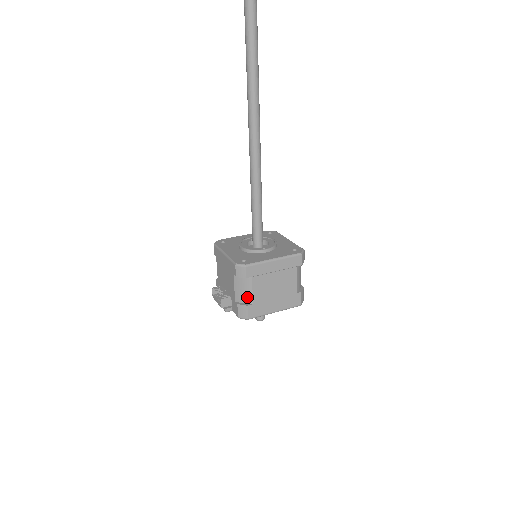
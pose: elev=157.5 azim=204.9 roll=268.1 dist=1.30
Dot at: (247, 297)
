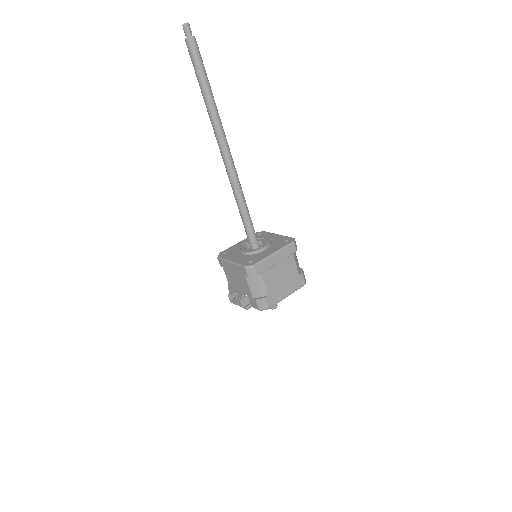
Dot at: (262, 291)
